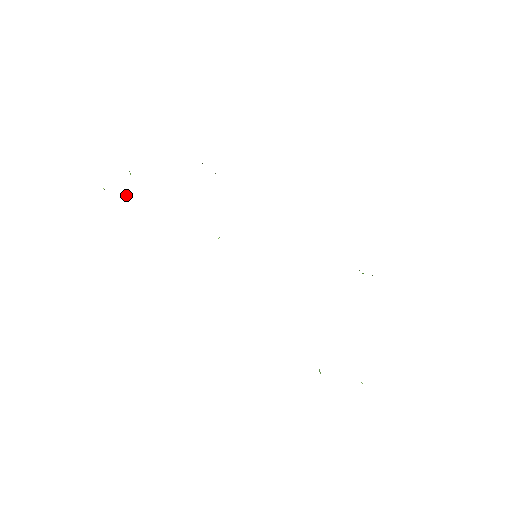
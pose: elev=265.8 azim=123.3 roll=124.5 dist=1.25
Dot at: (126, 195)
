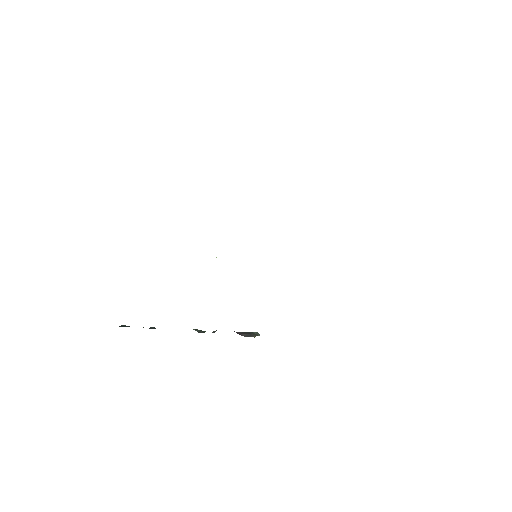
Dot at: occluded
